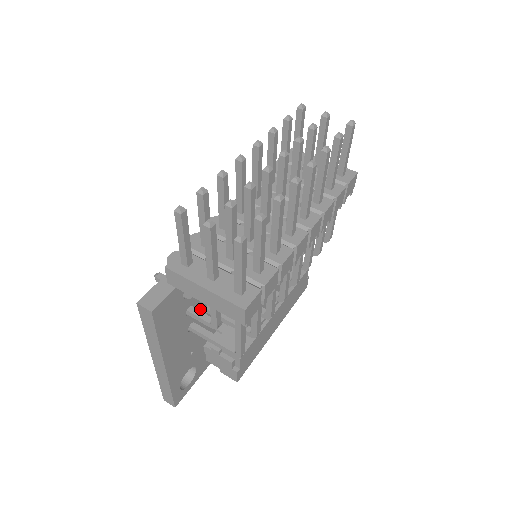
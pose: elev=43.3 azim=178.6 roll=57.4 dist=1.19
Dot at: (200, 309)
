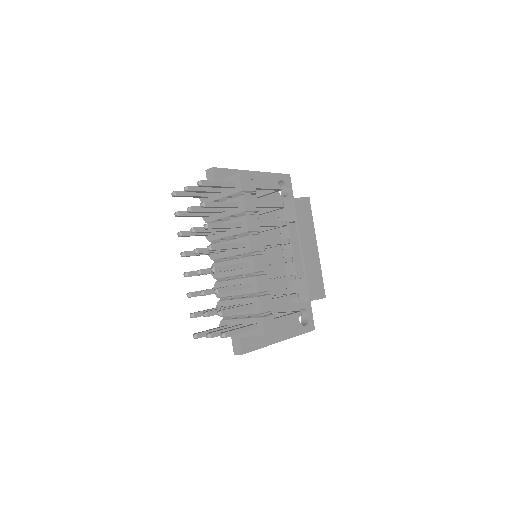
Dot at: occluded
